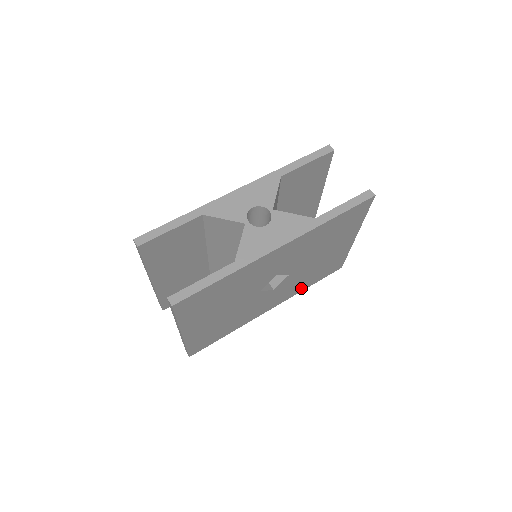
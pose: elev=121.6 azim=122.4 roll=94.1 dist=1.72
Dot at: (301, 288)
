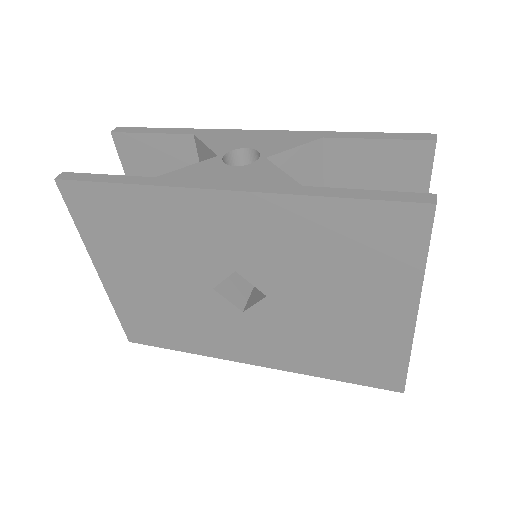
Dot at: (311, 366)
